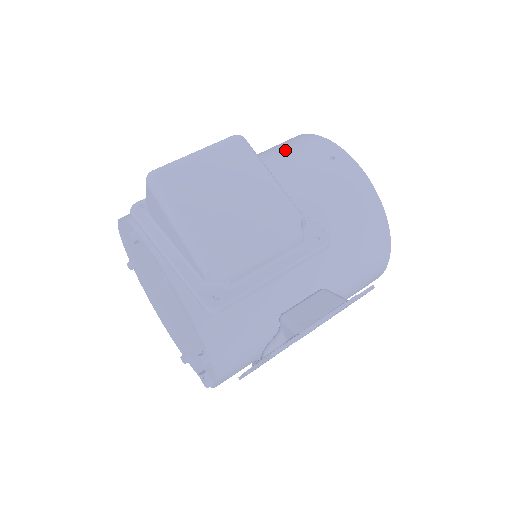
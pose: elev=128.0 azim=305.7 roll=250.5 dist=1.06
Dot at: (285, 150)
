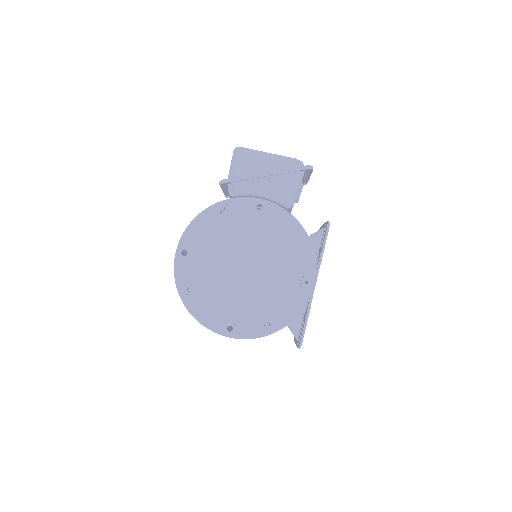
Dot at: occluded
